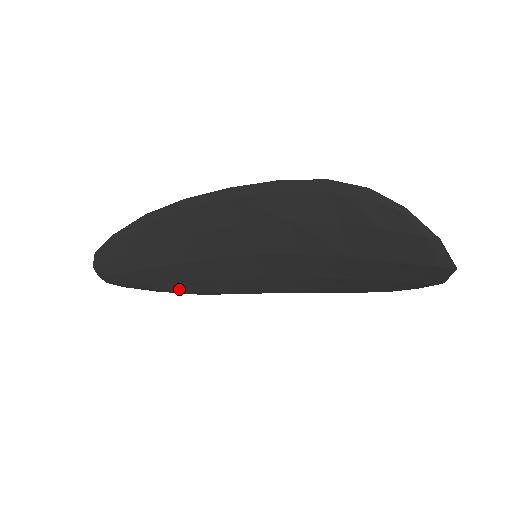
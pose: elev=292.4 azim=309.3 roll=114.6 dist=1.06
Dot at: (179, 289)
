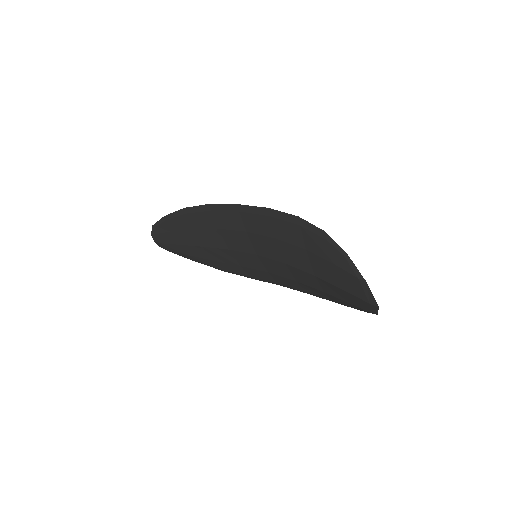
Dot at: (209, 264)
